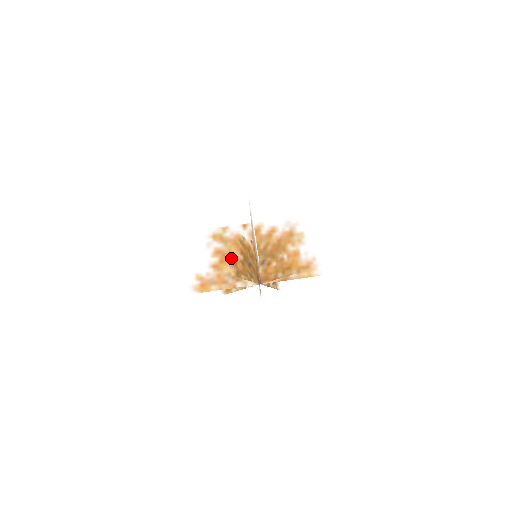
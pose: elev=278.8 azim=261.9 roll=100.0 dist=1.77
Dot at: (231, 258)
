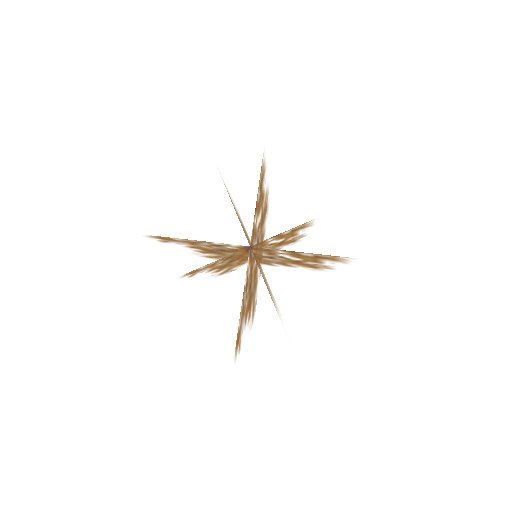
Dot at: (227, 188)
